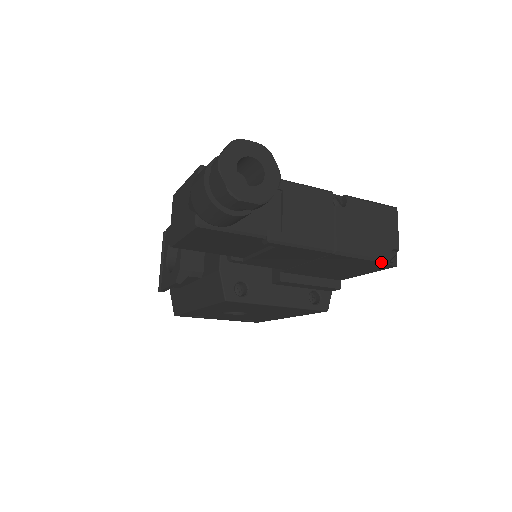
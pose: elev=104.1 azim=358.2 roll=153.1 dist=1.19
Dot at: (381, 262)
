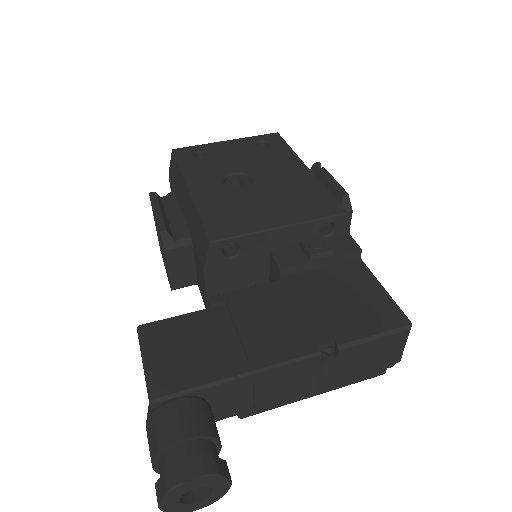
Dot at: (374, 376)
